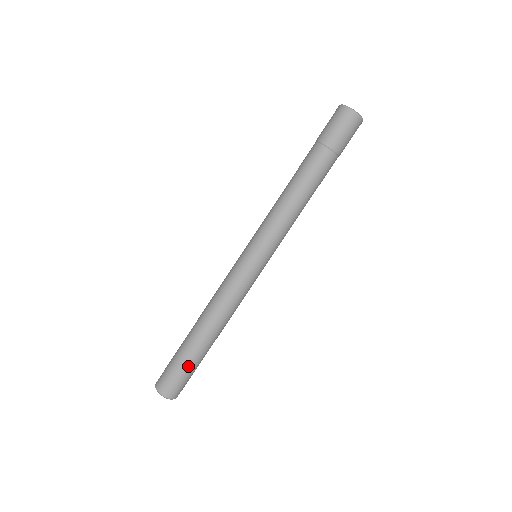
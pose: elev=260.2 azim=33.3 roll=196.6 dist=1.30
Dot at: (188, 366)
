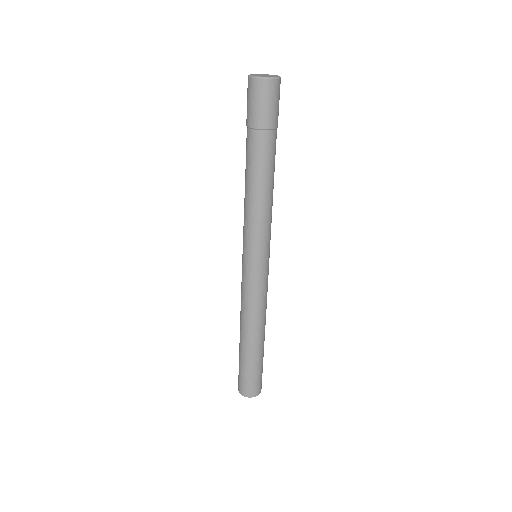
Dot at: (249, 368)
